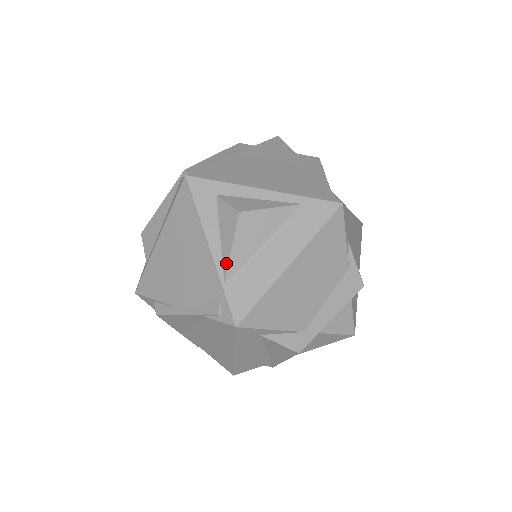
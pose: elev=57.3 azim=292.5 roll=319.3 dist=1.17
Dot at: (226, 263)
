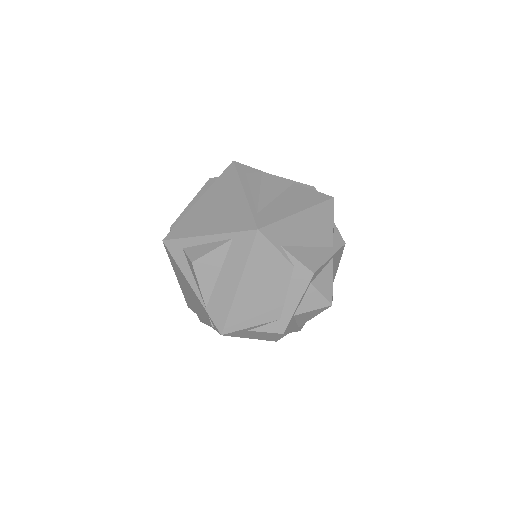
Dot at: (201, 295)
